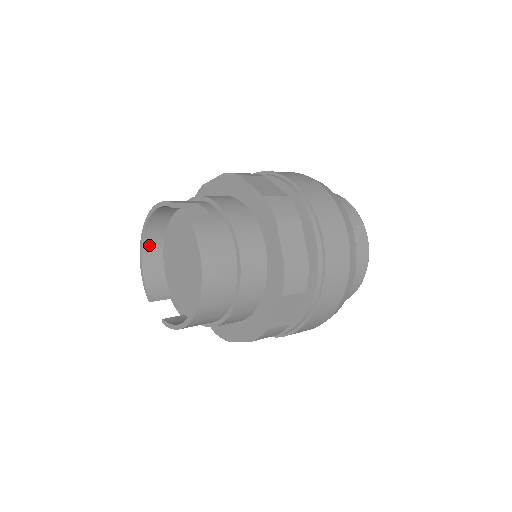
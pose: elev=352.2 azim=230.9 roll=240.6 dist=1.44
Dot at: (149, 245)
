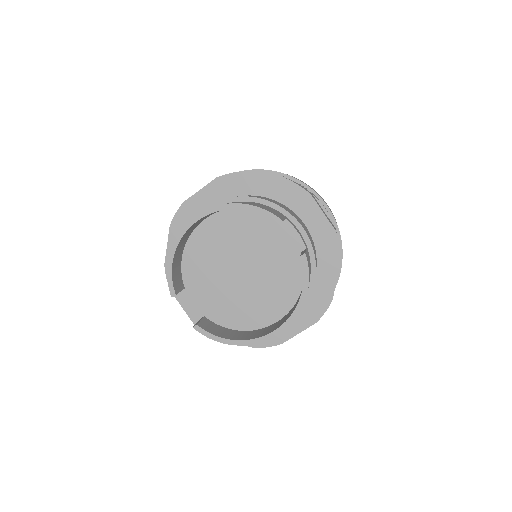
Dot at: (188, 231)
